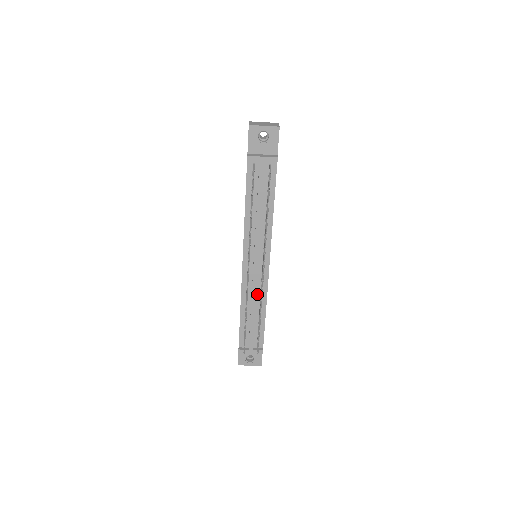
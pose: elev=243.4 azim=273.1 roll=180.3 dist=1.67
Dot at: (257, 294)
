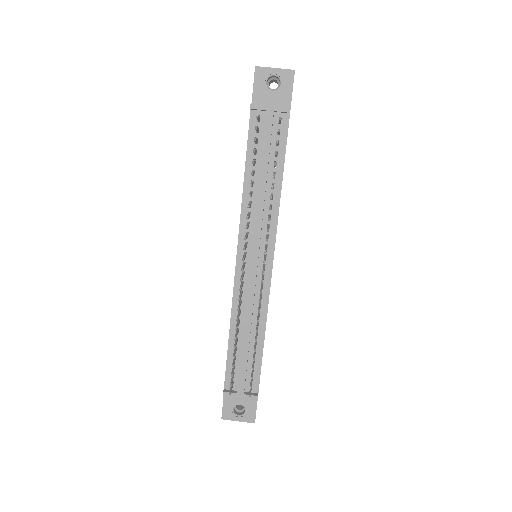
Dot at: (254, 307)
